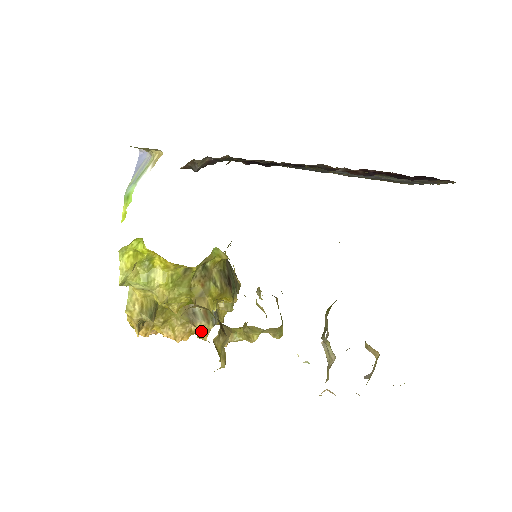
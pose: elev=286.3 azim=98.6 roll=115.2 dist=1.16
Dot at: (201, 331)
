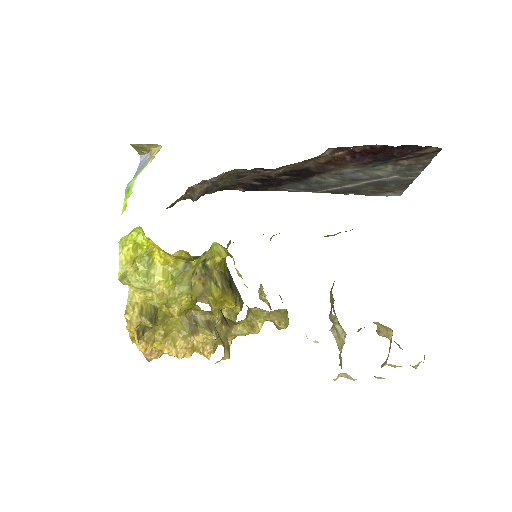
Dot at: (204, 346)
